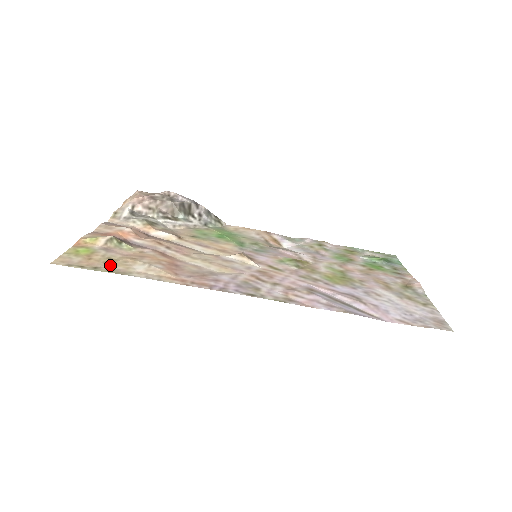
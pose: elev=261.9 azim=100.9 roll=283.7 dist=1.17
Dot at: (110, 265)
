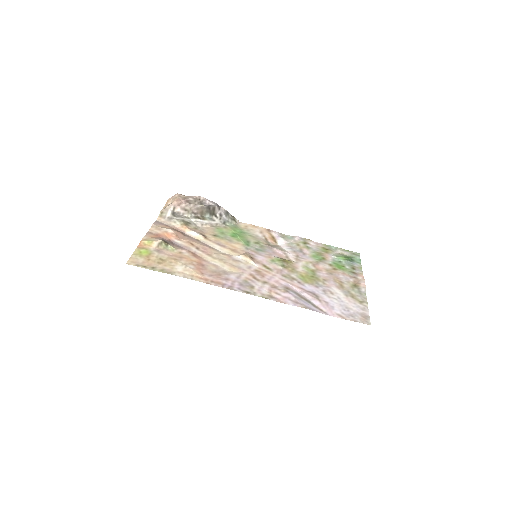
Dot at: (161, 265)
